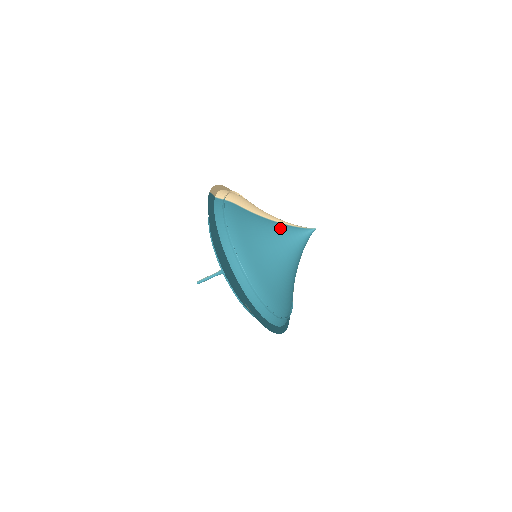
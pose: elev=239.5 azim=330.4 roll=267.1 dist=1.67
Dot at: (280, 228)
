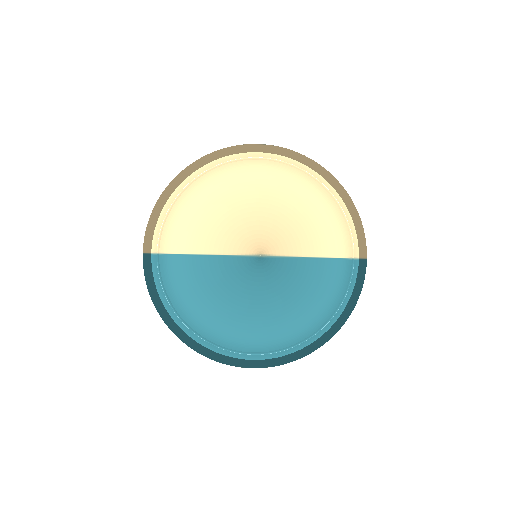
Dot at: (224, 269)
